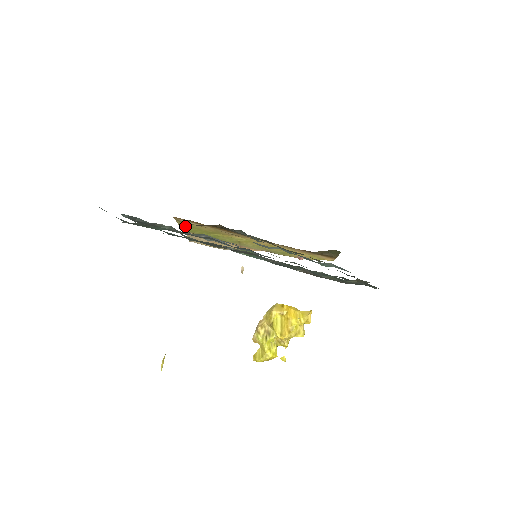
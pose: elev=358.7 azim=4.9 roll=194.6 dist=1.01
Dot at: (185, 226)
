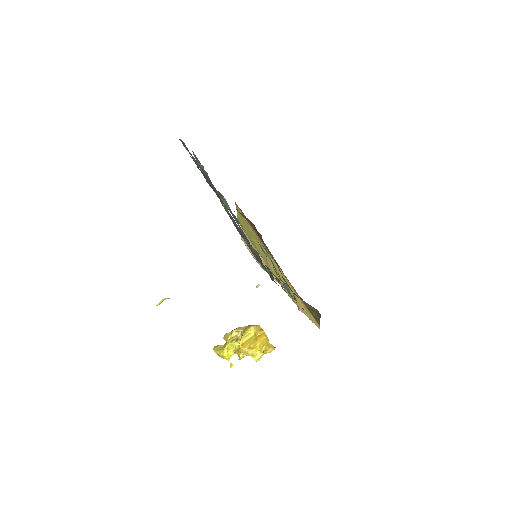
Dot at: (240, 218)
